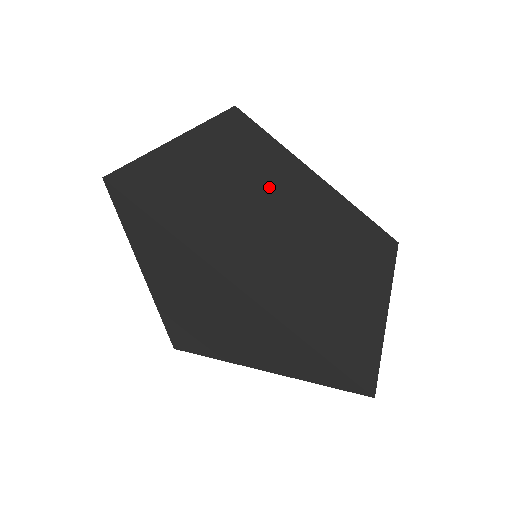
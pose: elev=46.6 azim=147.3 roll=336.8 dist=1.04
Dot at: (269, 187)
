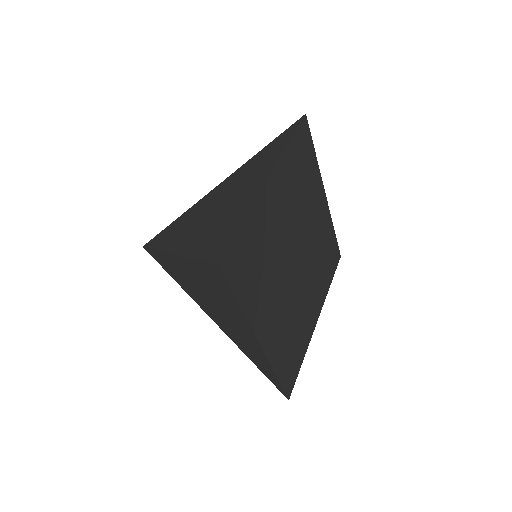
Dot at: (297, 226)
